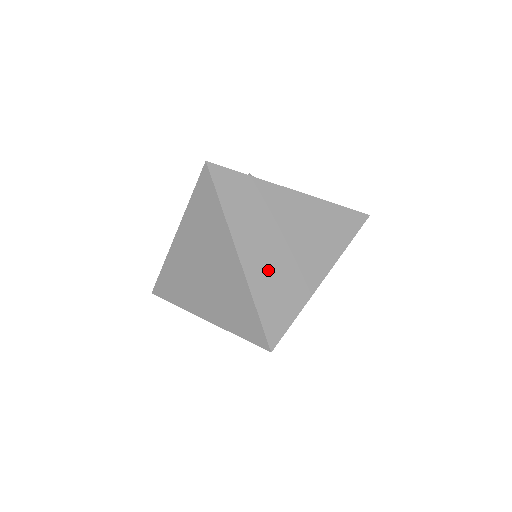
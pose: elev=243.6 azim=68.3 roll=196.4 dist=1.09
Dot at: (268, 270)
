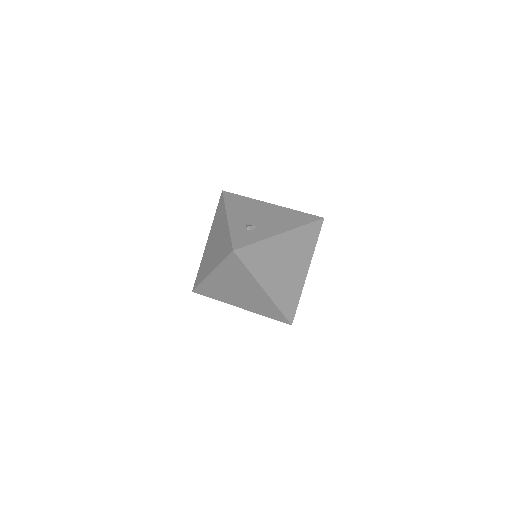
Dot at: (281, 288)
